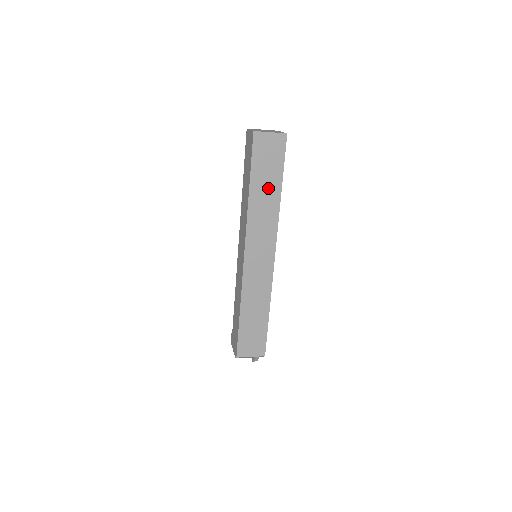
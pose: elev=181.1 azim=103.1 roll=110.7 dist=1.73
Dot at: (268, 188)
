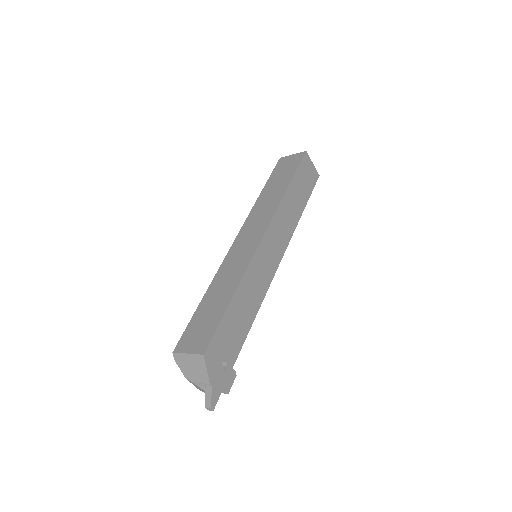
Dot at: (278, 187)
